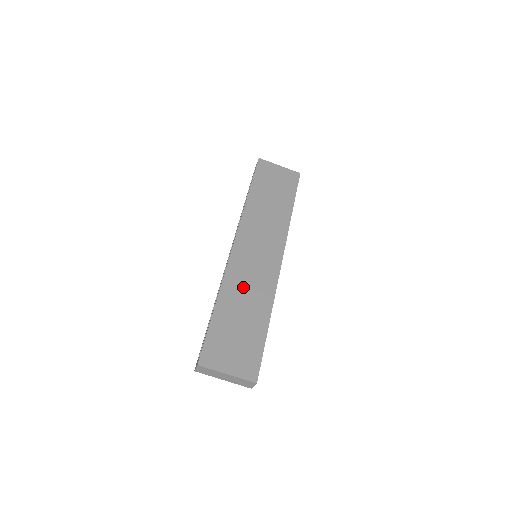
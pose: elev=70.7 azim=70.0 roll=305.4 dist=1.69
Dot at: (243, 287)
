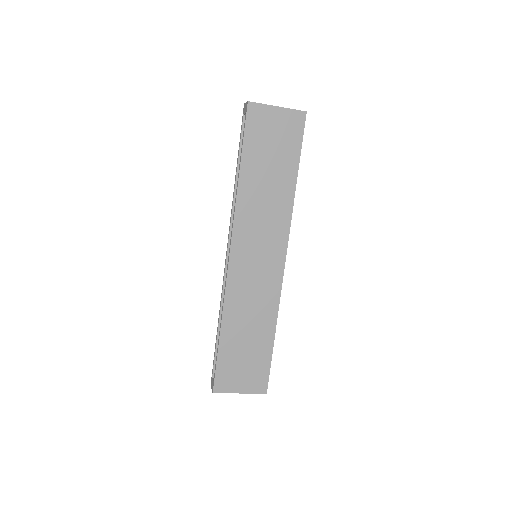
Dot at: (245, 306)
